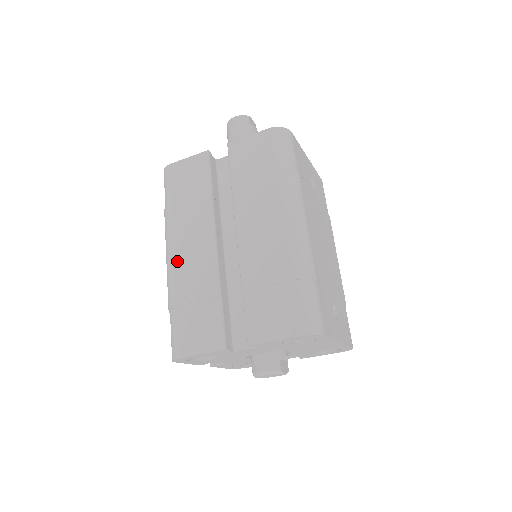
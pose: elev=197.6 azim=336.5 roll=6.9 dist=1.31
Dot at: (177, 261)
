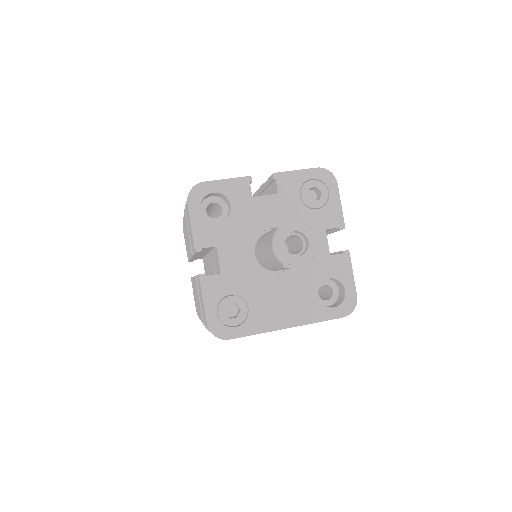
Dot at: occluded
